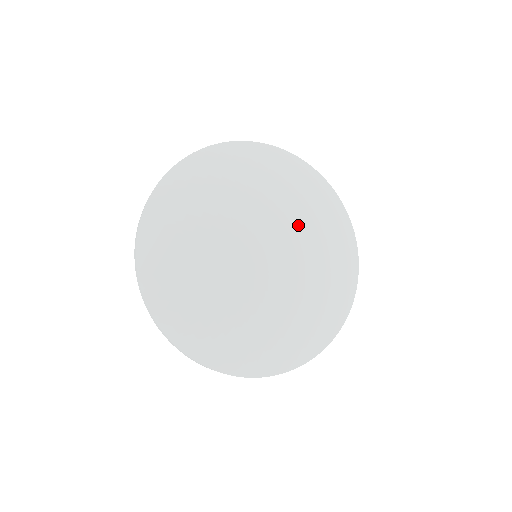
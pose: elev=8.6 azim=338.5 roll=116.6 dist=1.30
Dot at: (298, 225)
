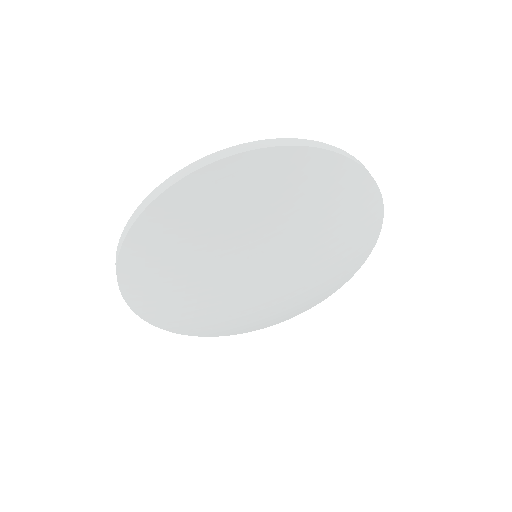
Dot at: (314, 267)
